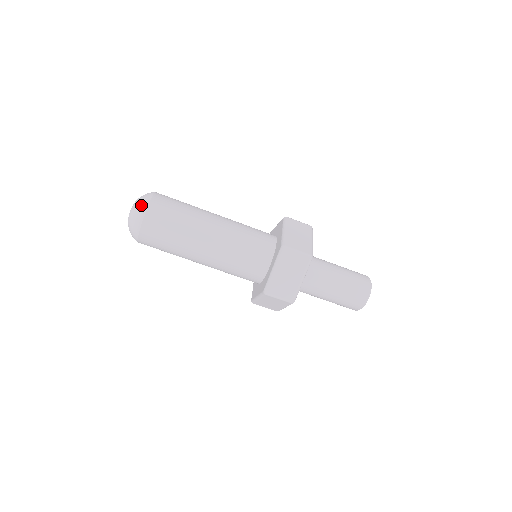
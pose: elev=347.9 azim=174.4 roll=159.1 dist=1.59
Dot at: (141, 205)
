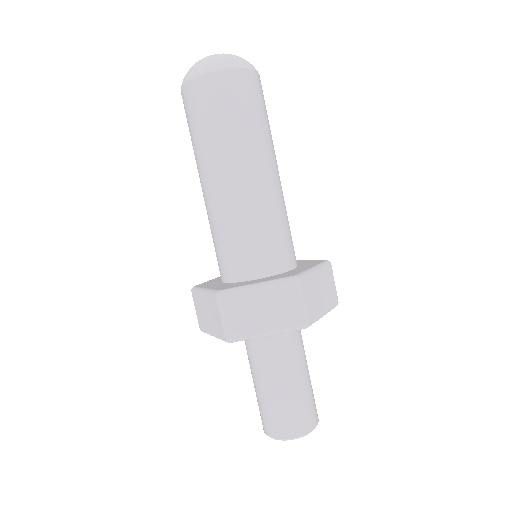
Dot at: (233, 59)
